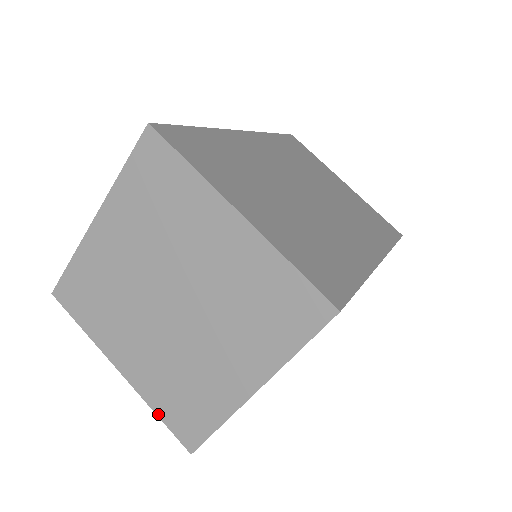
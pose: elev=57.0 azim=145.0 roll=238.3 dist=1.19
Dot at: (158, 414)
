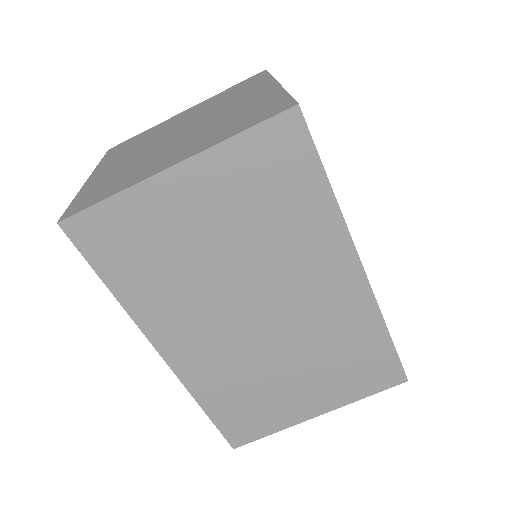
Dot at: (75, 199)
